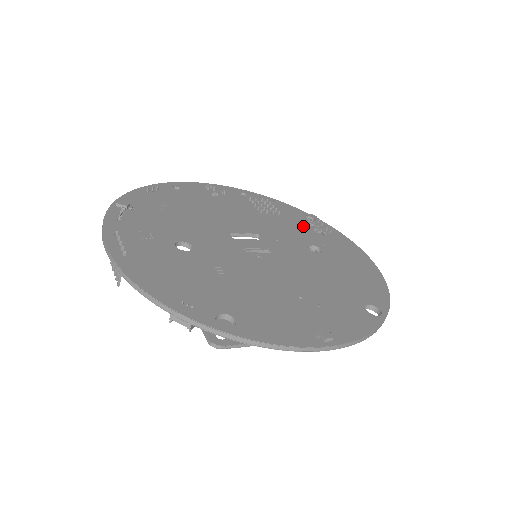
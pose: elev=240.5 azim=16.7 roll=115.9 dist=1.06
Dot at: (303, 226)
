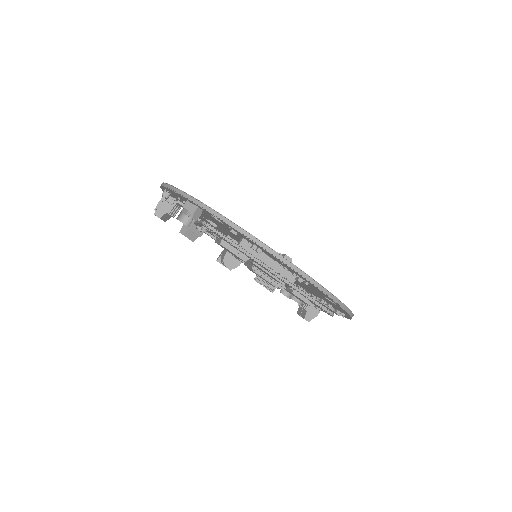
Dot at: occluded
